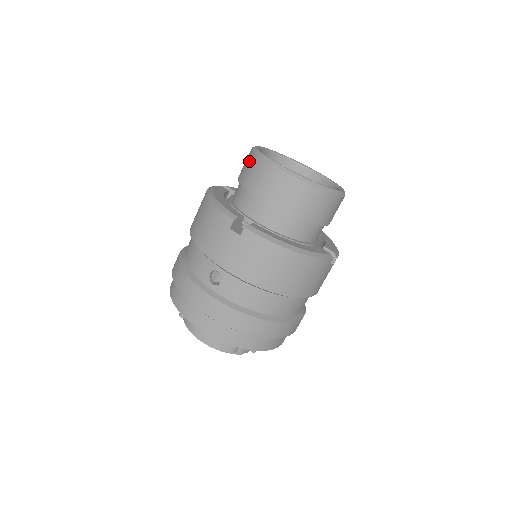
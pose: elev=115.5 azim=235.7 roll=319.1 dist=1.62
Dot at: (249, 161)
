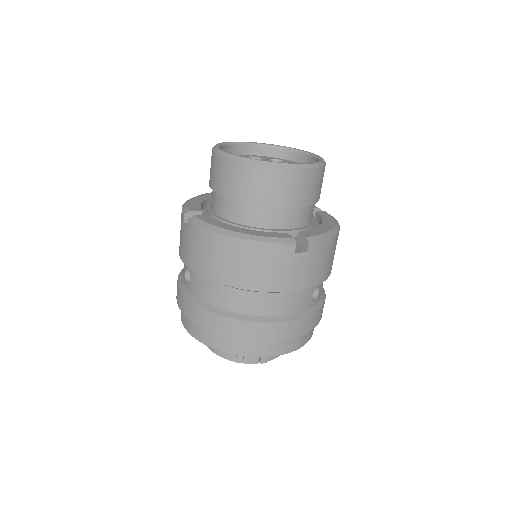
Dot at: occluded
